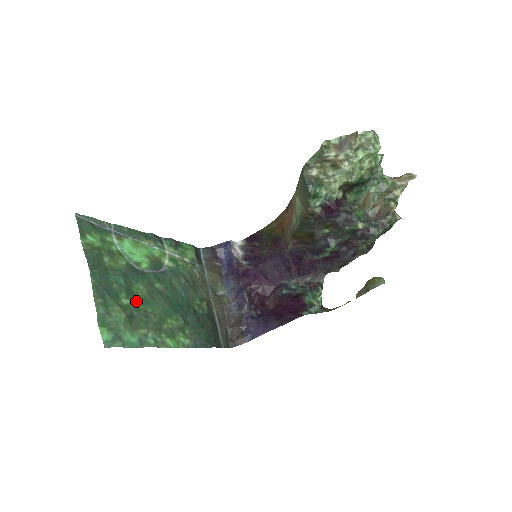
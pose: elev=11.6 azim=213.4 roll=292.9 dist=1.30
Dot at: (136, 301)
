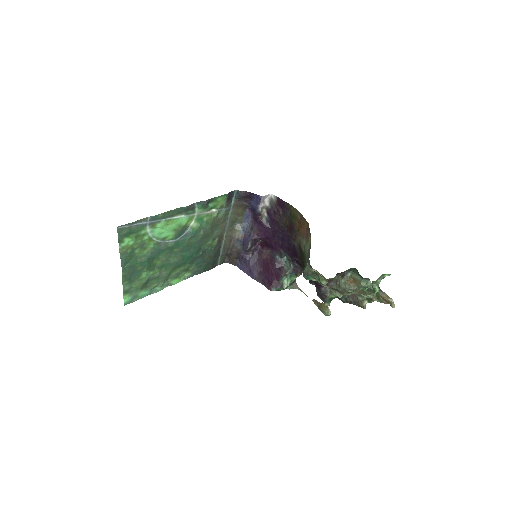
Dot at: (155, 268)
